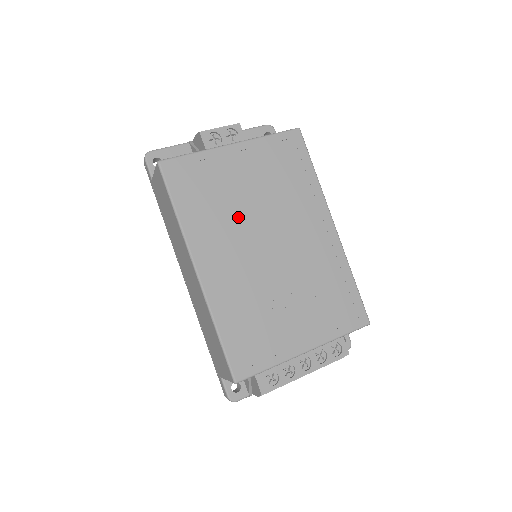
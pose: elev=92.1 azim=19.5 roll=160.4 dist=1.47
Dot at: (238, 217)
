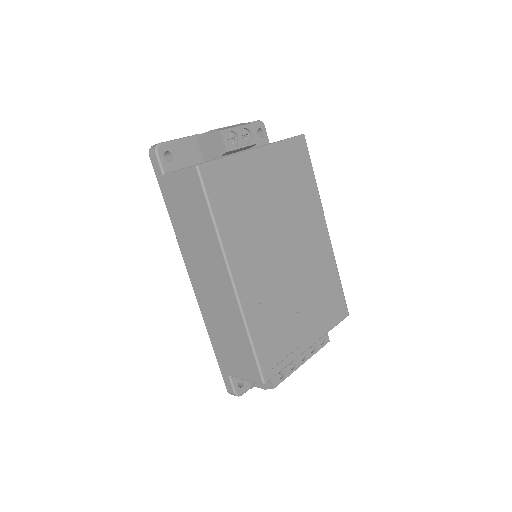
Dot at: (263, 224)
